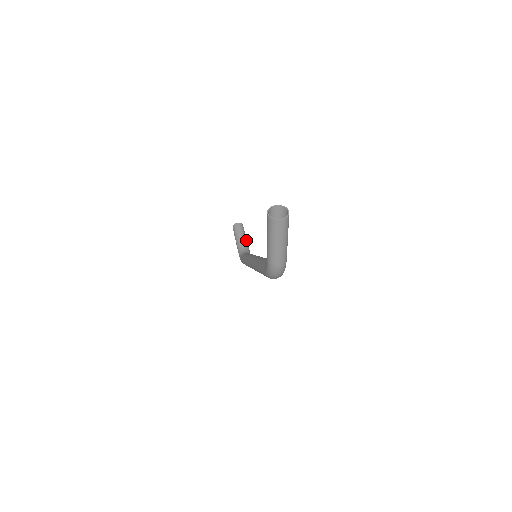
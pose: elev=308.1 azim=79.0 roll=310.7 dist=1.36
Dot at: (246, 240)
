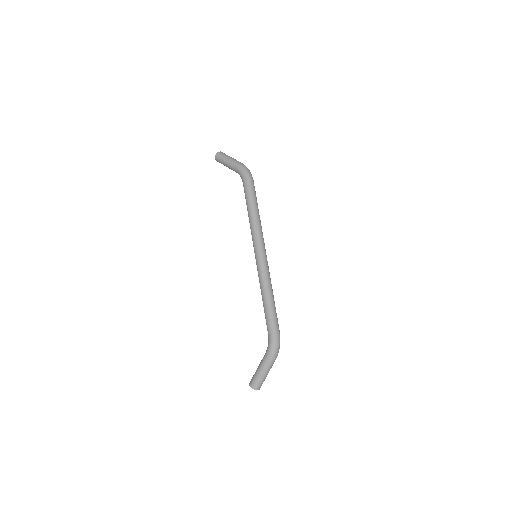
Dot at: occluded
